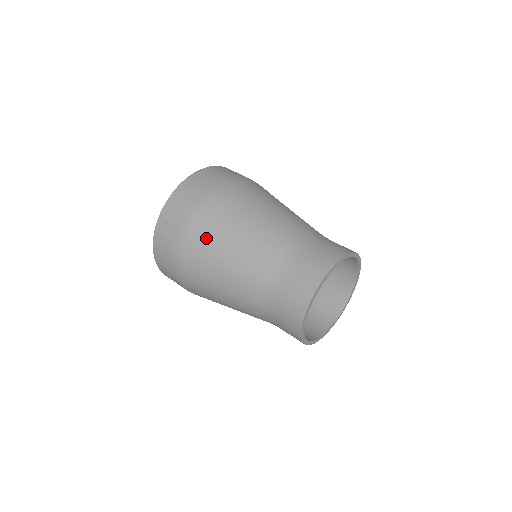
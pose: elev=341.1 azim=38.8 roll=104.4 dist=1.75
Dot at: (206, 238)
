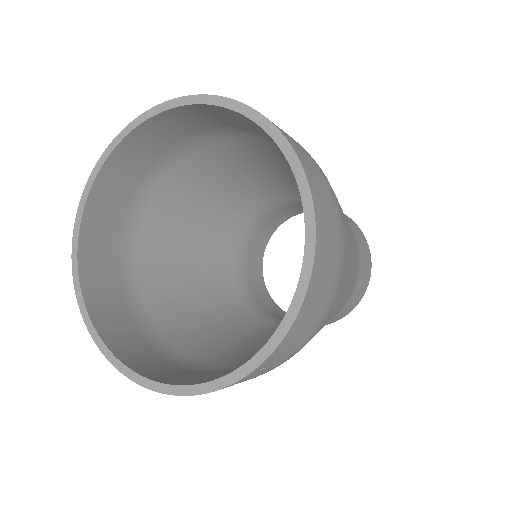
Dot at: occluded
